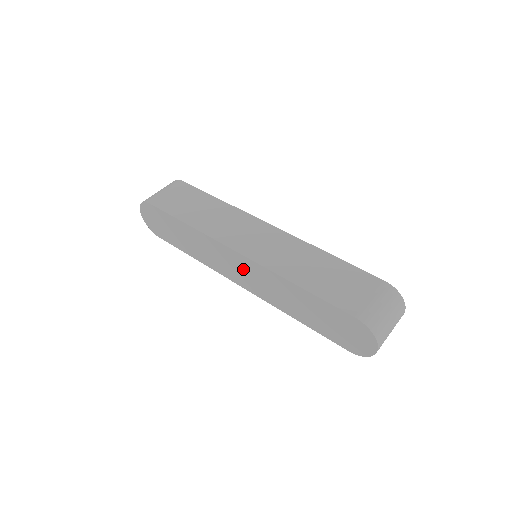
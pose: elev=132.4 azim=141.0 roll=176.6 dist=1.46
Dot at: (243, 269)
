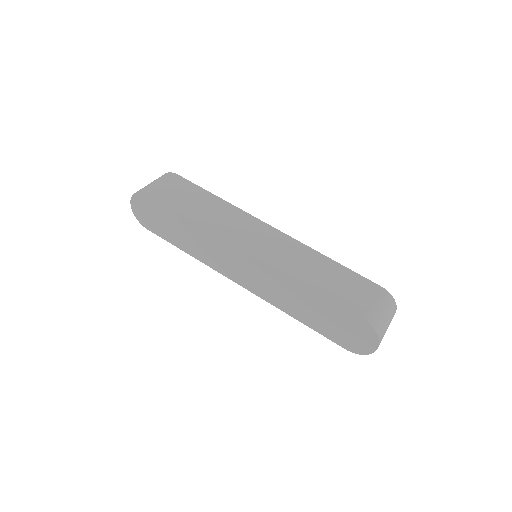
Dot at: (247, 268)
